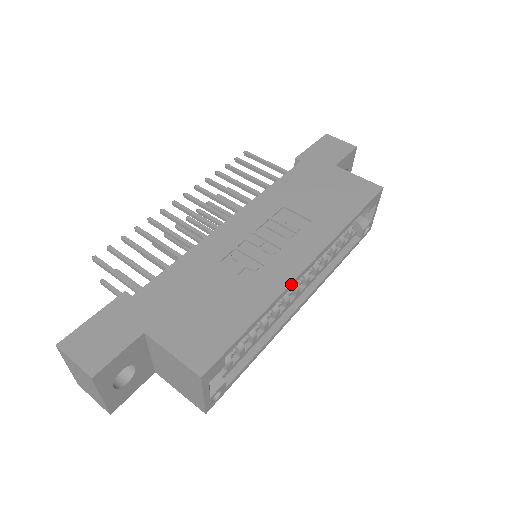
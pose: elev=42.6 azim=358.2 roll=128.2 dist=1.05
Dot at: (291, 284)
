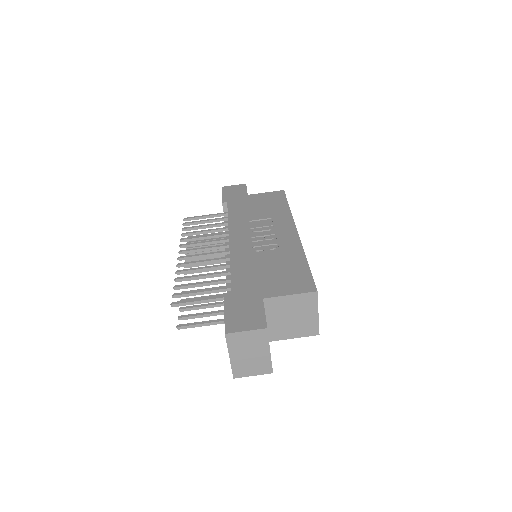
Dot at: (300, 242)
